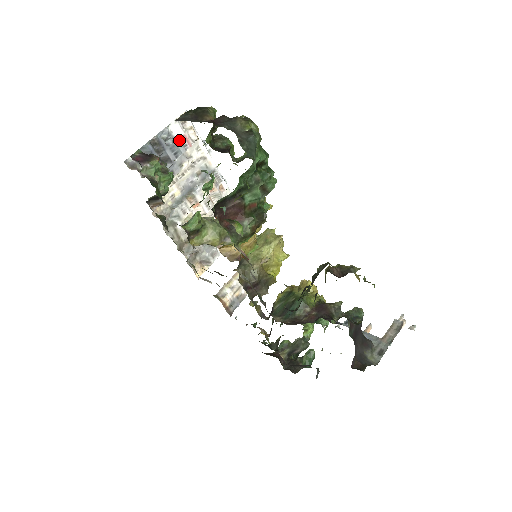
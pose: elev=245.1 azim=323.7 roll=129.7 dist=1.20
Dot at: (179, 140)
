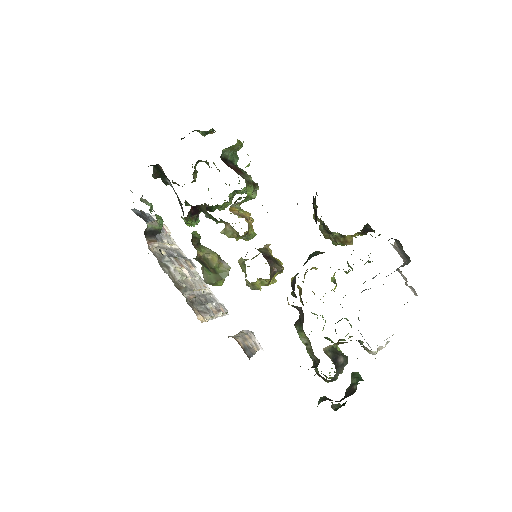
Dot at: occluded
